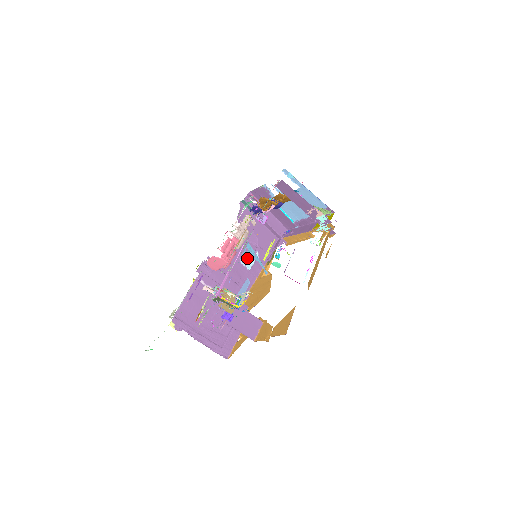
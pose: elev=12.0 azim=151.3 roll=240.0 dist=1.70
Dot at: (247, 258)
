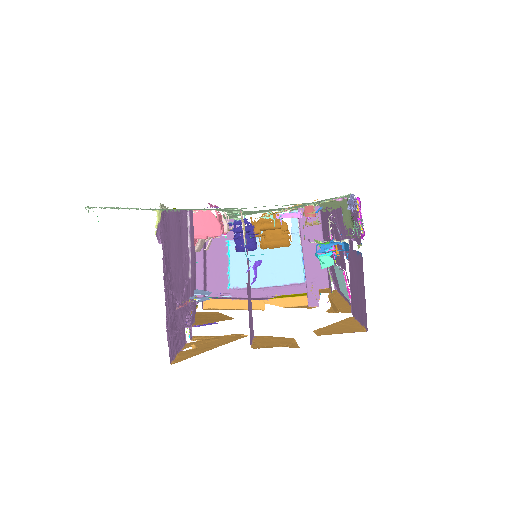
Dot at: (340, 210)
